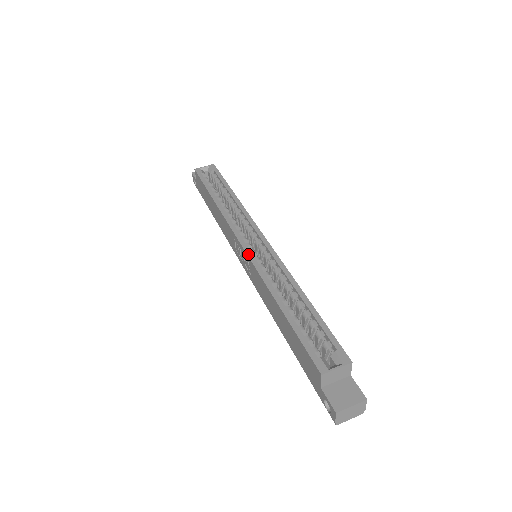
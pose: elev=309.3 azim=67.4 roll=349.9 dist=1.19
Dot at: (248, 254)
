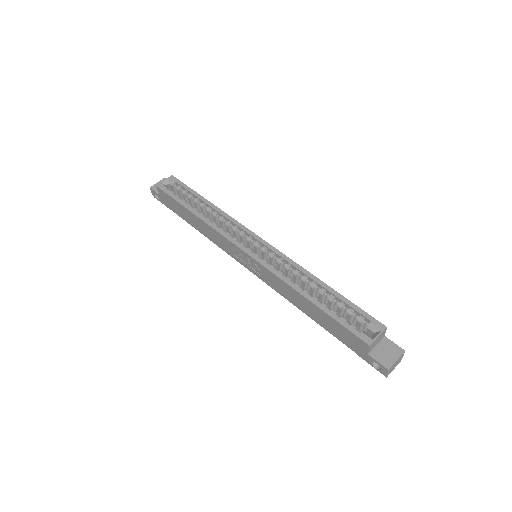
Dot at: (256, 259)
